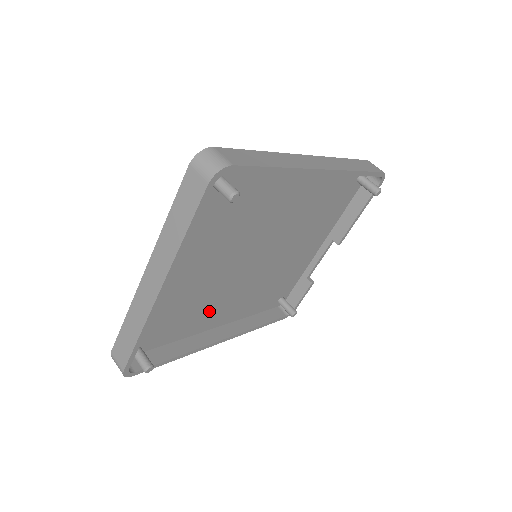
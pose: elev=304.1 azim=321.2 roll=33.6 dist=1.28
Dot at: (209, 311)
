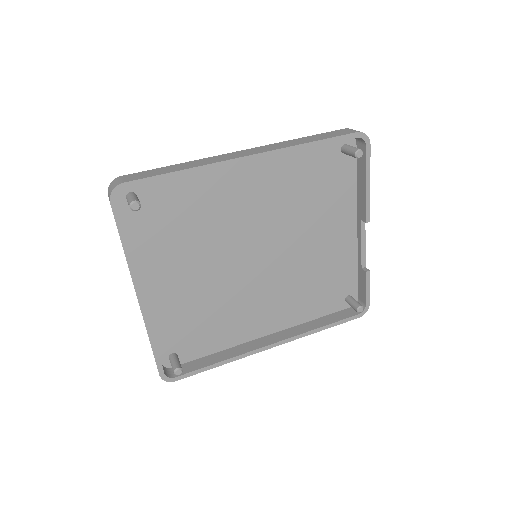
Dot at: (242, 318)
